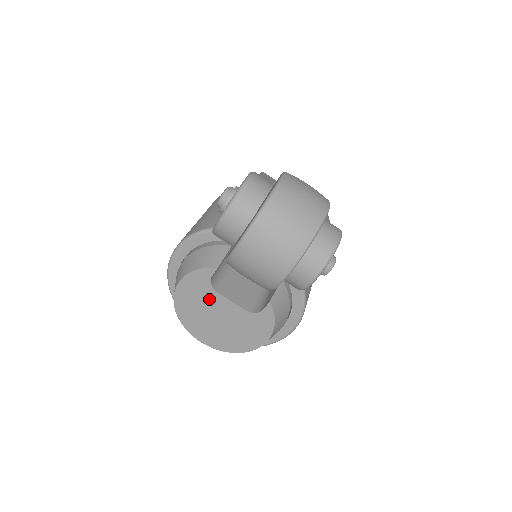
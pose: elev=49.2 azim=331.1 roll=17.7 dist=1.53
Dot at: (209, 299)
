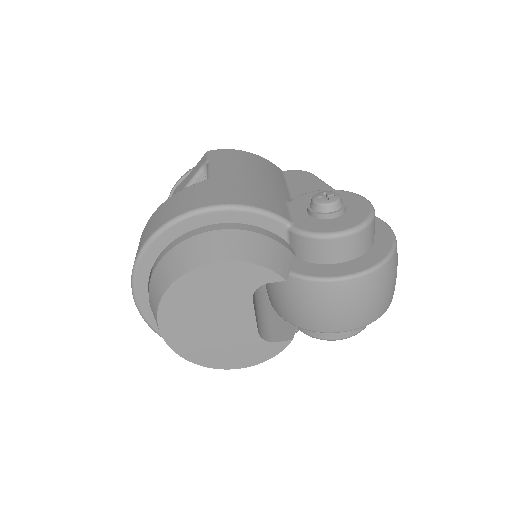
Dot at: (233, 299)
